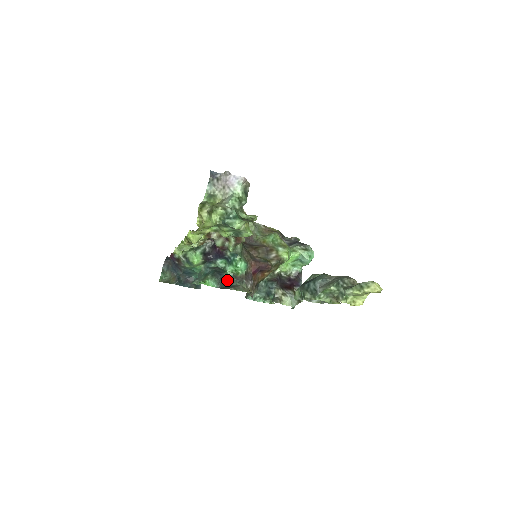
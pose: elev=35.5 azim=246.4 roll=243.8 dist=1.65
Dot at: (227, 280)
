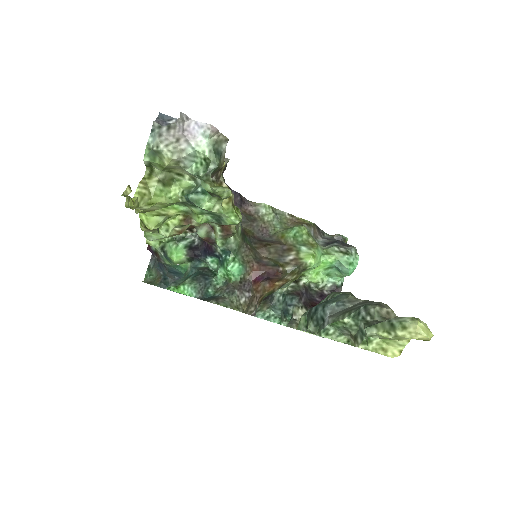
Dot at: (215, 288)
